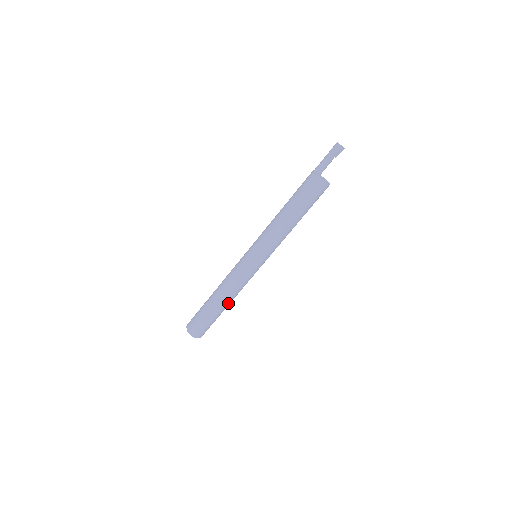
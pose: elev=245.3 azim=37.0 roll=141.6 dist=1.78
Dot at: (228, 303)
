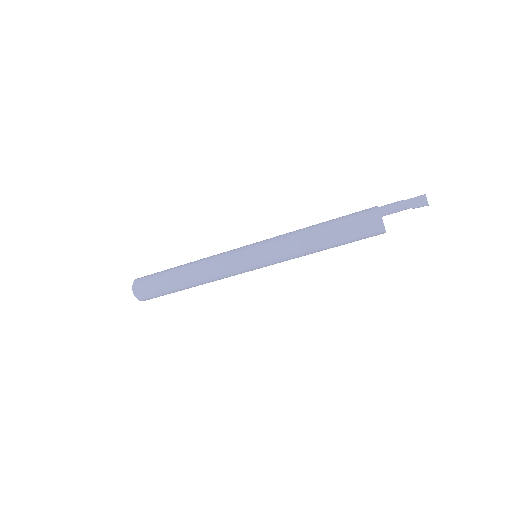
Dot at: occluded
